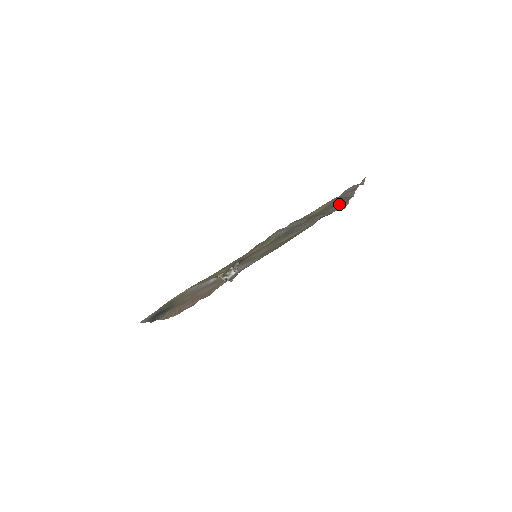
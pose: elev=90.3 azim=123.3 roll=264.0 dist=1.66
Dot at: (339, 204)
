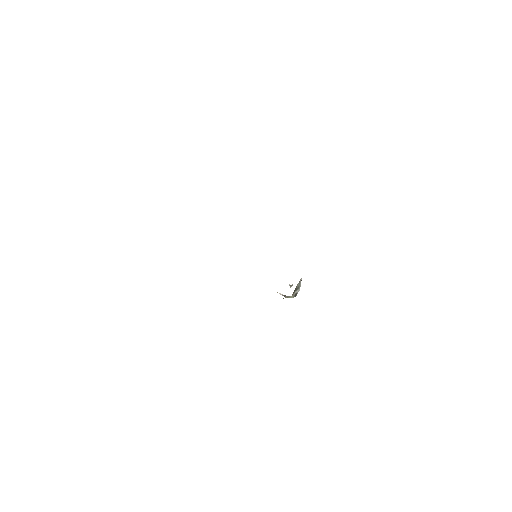
Dot at: occluded
